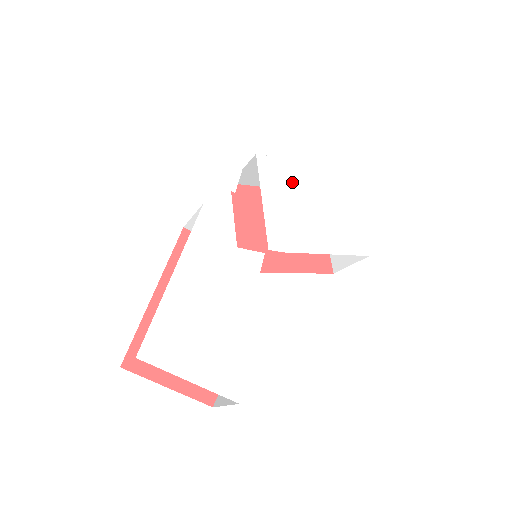
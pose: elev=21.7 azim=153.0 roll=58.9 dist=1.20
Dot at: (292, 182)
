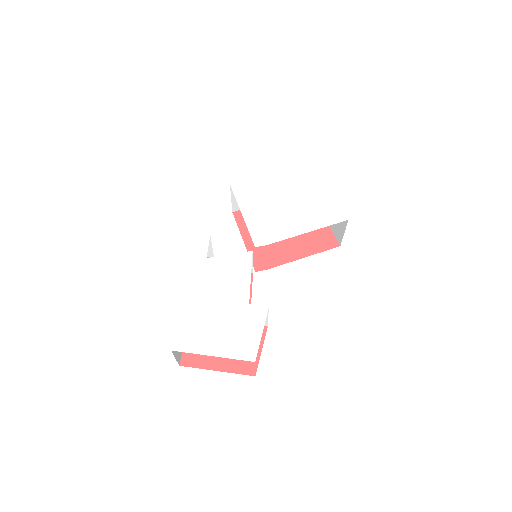
Dot at: (264, 191)
